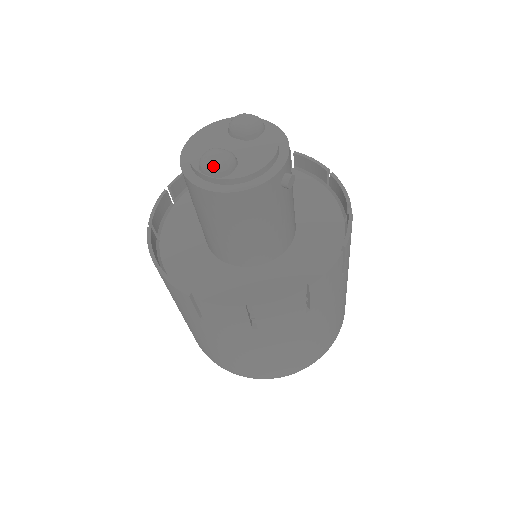
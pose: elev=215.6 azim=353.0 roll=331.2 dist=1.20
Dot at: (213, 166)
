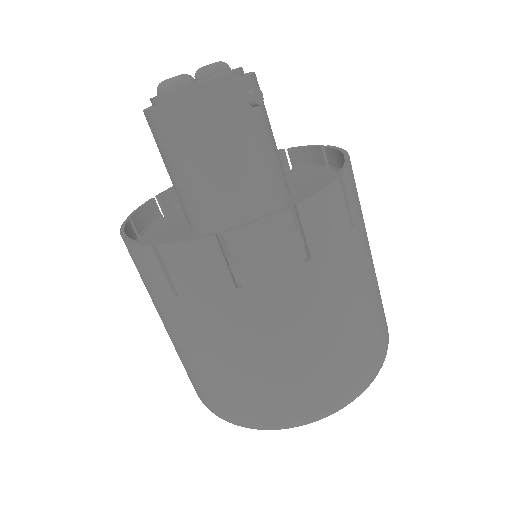
Dot at: (167, 81)
